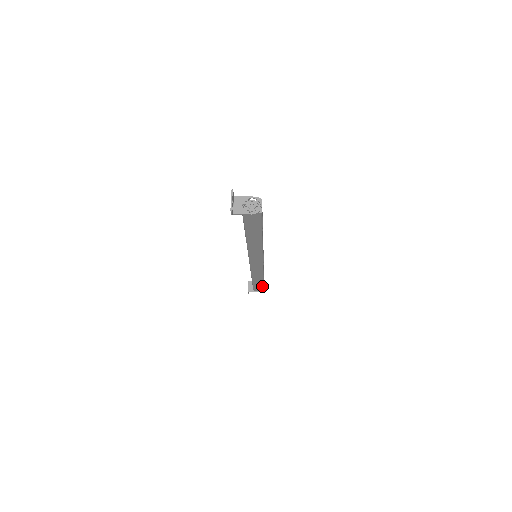
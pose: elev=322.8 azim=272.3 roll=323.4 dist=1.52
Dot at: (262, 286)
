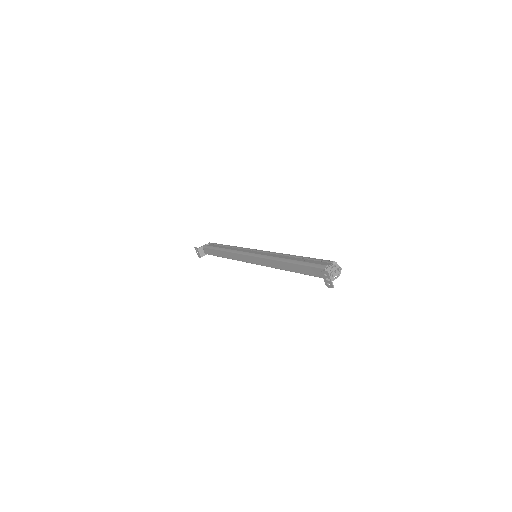
Dot at: occluded
